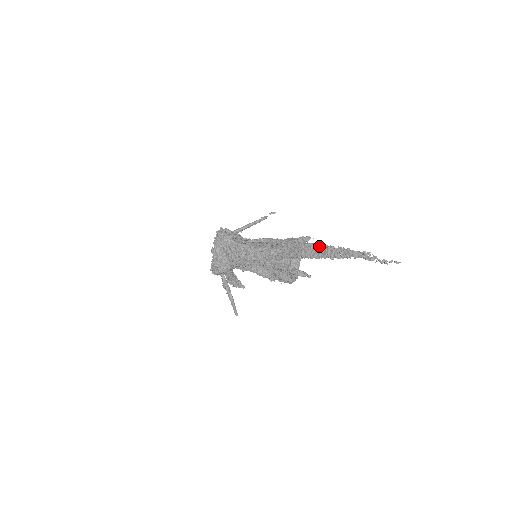
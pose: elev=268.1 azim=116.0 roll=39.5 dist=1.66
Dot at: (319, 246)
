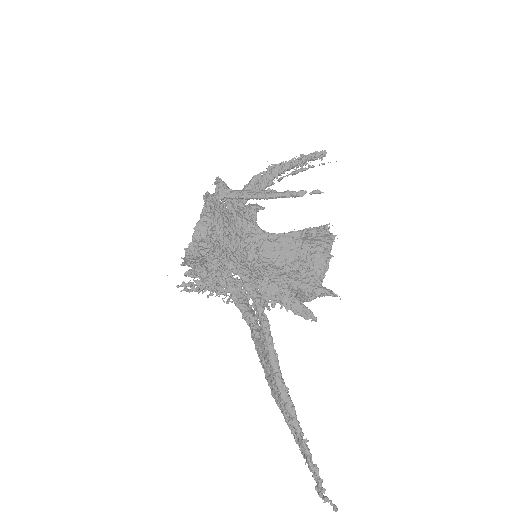
Dot at: (286, 410)
